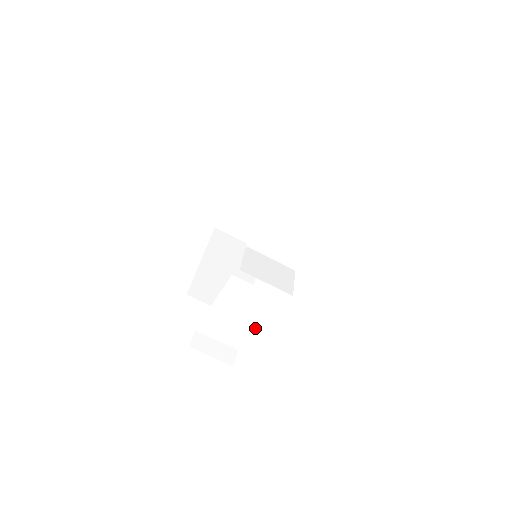
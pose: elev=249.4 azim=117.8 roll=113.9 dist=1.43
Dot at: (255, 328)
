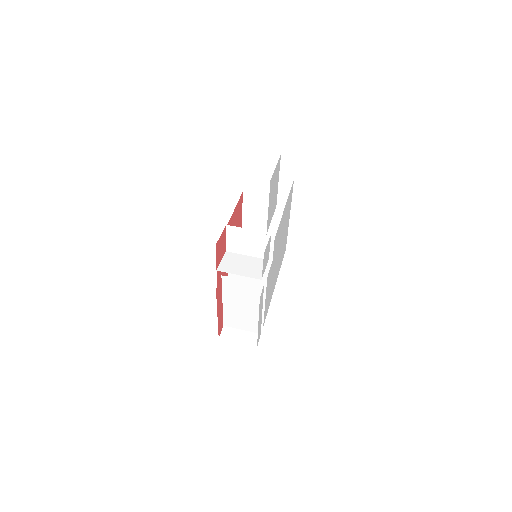
Dot at: occluded
